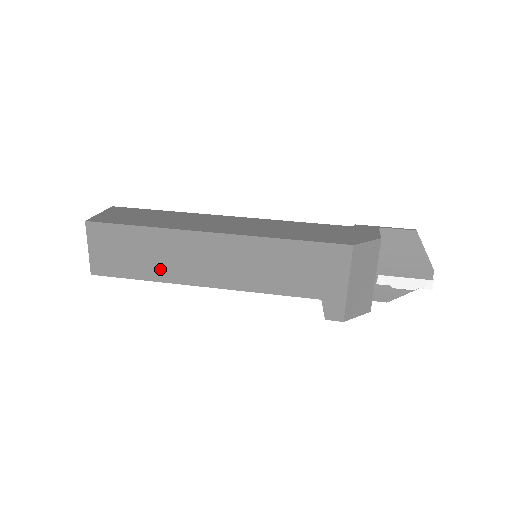
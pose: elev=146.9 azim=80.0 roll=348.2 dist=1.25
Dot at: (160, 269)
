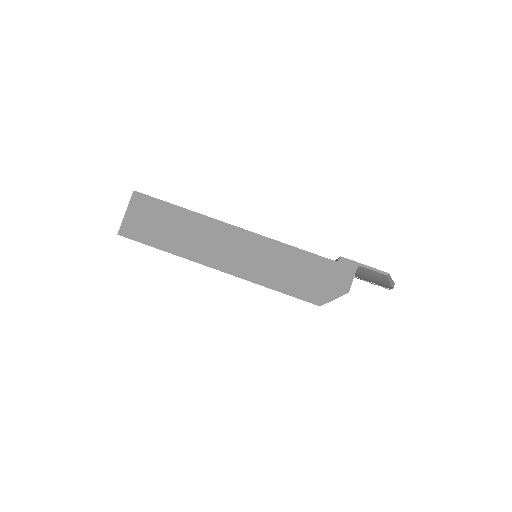
Dot at: occluded
